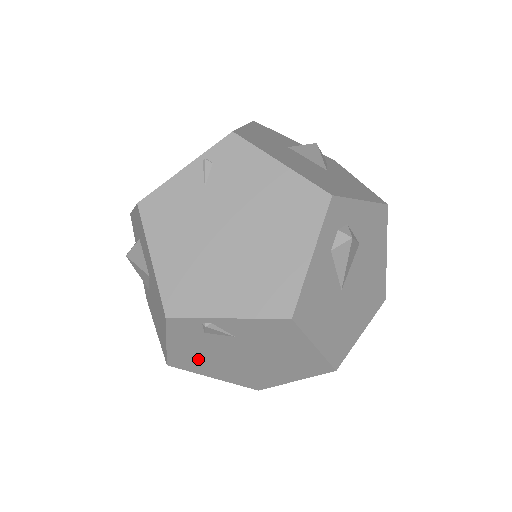
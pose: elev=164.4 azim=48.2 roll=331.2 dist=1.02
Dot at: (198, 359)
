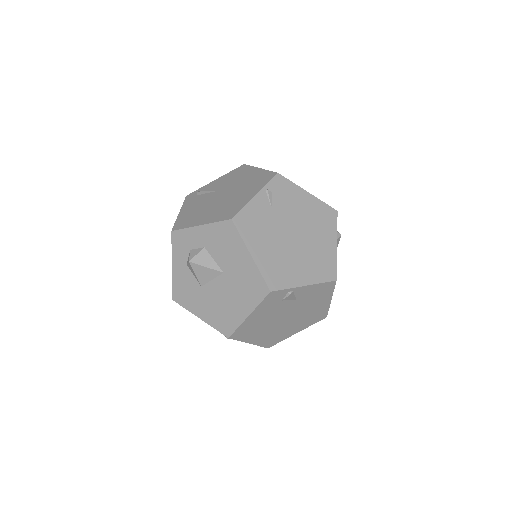
Dot at: (256, 326)
